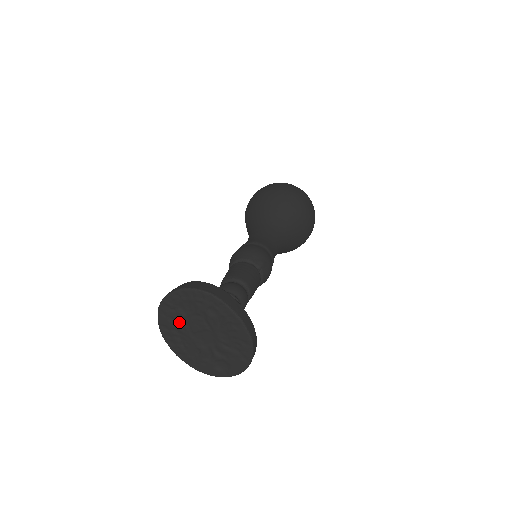
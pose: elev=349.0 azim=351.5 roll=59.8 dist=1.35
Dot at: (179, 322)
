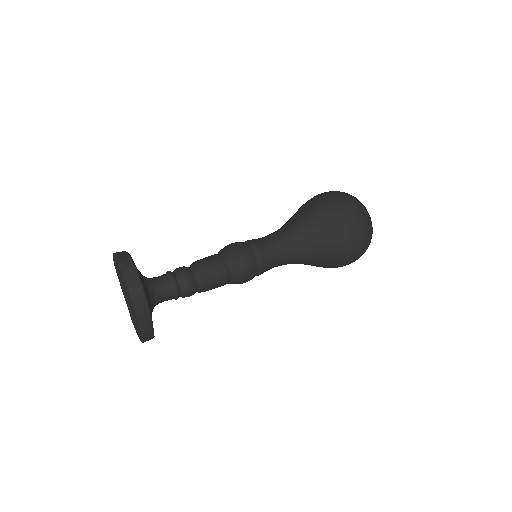
Dot at: (119, 276)
